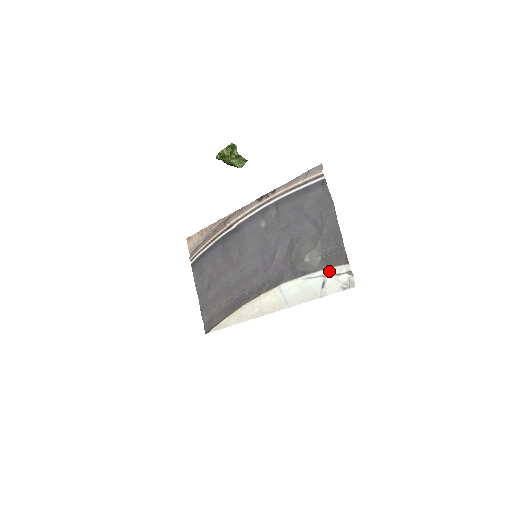
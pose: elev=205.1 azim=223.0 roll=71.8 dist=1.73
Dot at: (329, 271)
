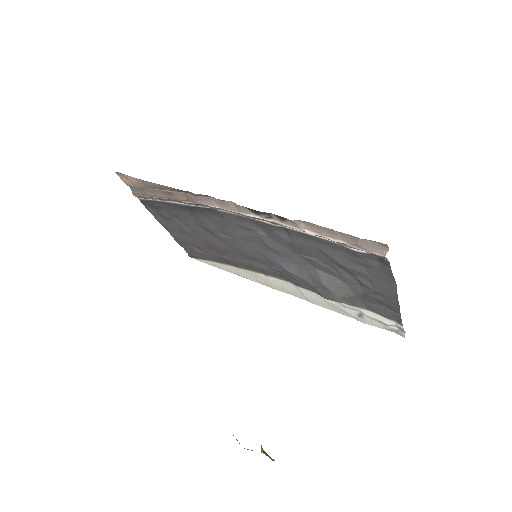
Dot at: (371, 315)
